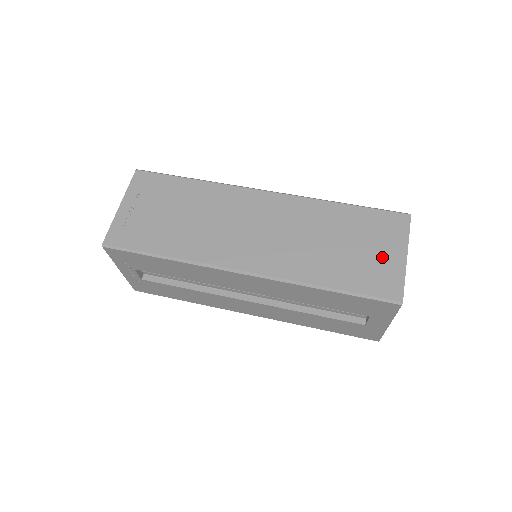
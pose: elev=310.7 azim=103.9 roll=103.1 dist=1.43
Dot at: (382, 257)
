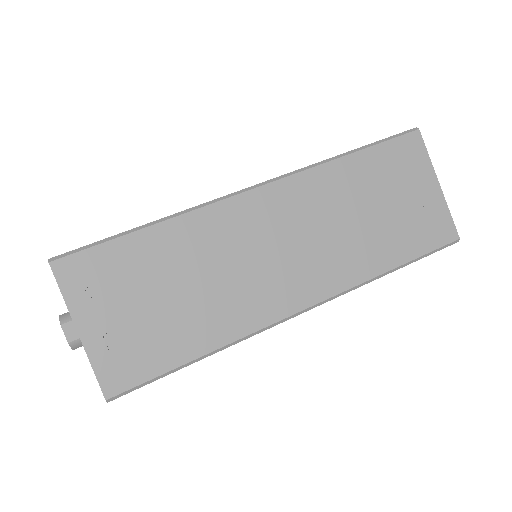
Dot at: (420, 200)
